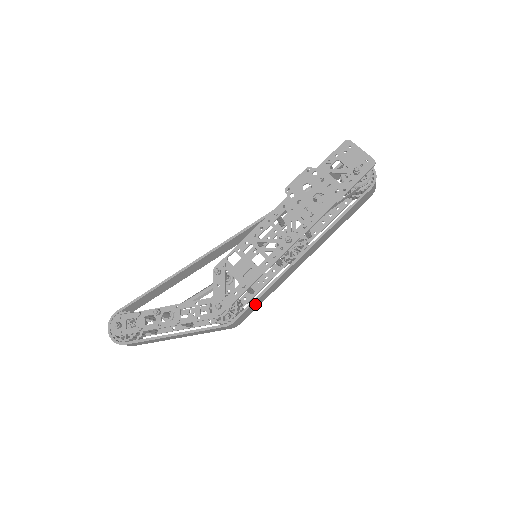
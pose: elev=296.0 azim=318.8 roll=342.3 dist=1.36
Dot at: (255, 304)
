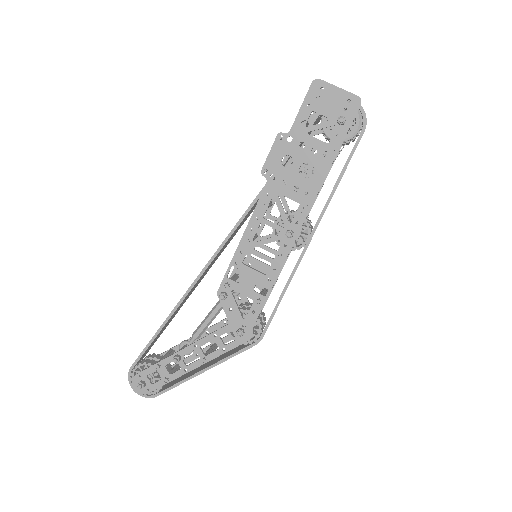
Dot at: occluded
